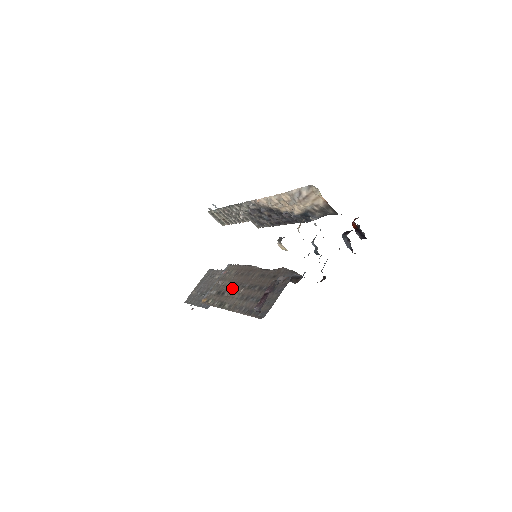
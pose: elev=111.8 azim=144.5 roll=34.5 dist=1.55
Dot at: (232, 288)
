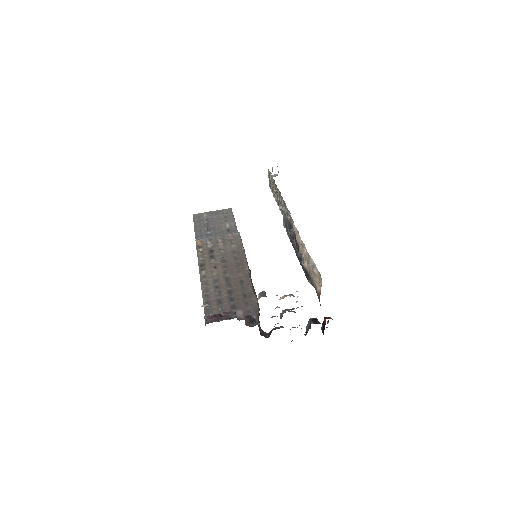
Dot at: (220, 261)
